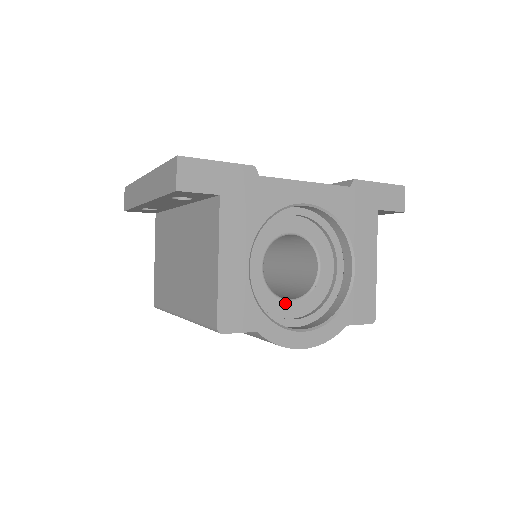
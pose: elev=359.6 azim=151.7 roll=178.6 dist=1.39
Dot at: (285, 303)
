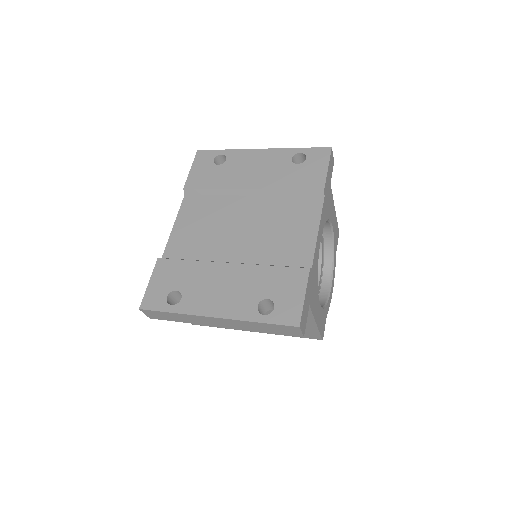
Dot at: occluded
